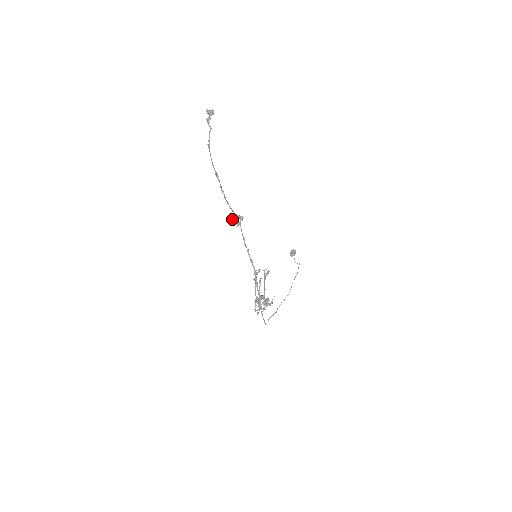
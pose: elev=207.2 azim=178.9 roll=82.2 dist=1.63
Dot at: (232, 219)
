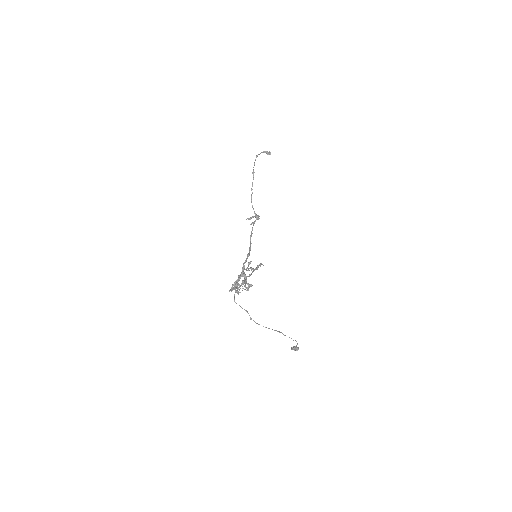
Dot at: occluded
